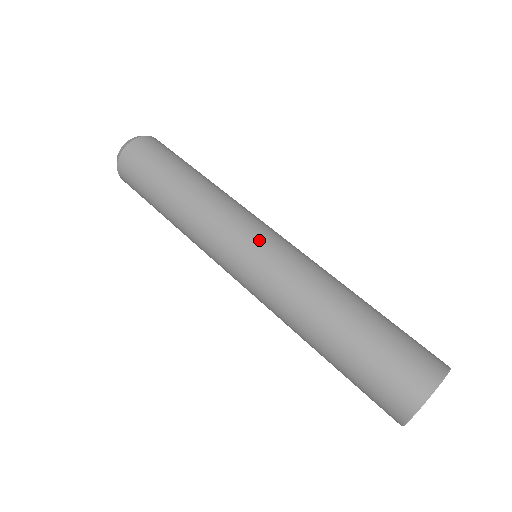
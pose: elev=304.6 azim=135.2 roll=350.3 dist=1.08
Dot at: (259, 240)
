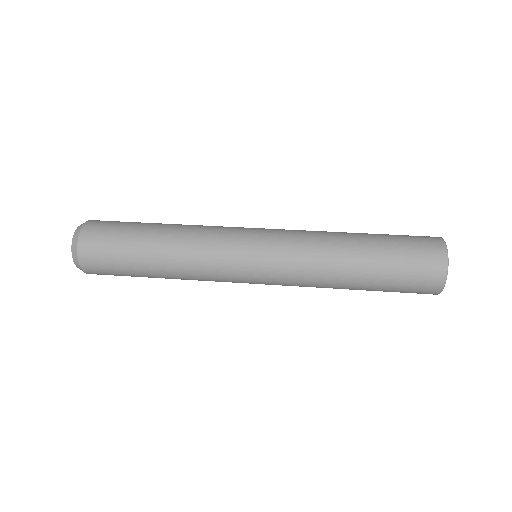
Dot at: (258, 252)
